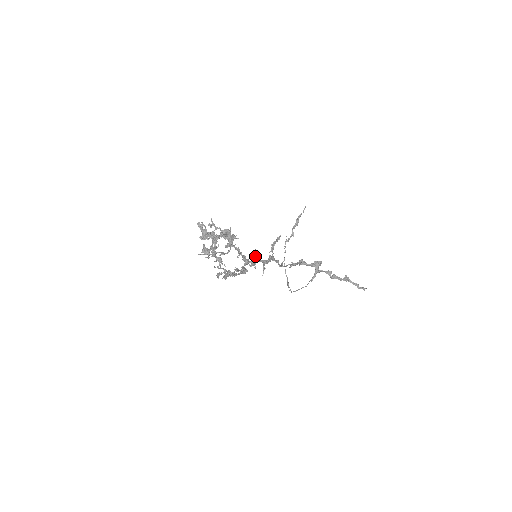
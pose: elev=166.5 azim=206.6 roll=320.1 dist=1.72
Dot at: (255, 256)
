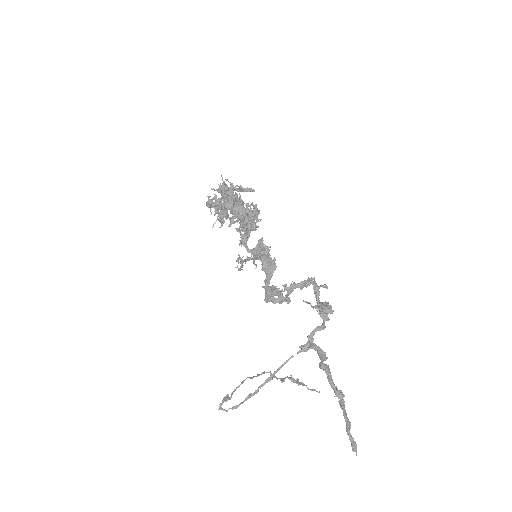
Dot at: (260, 241)
